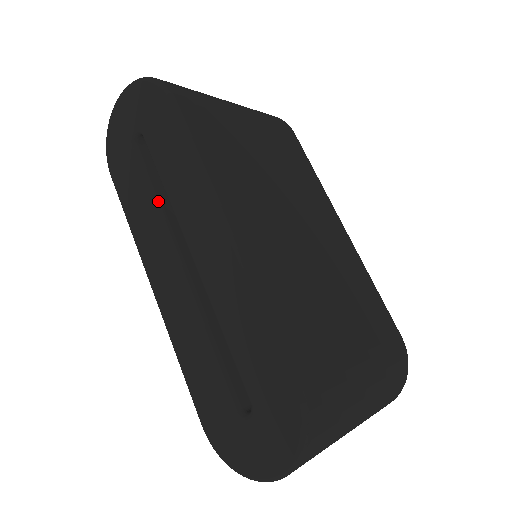
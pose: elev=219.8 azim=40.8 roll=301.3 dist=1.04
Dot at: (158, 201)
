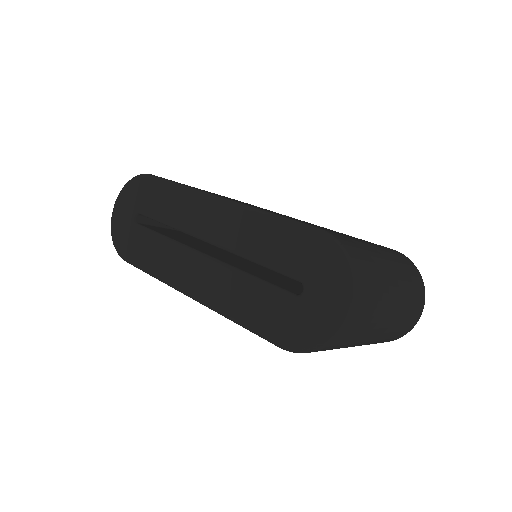
Dot at: (166, 237)
